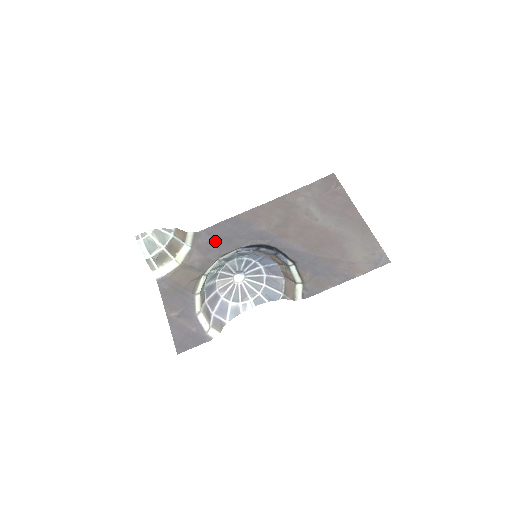
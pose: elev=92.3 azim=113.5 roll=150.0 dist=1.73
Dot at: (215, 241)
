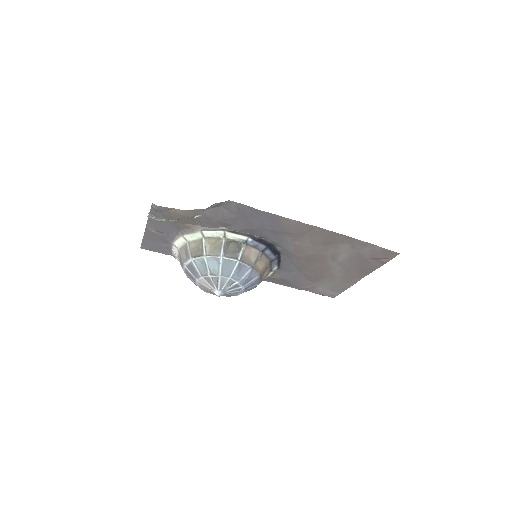
Dot at: (237, 218)
